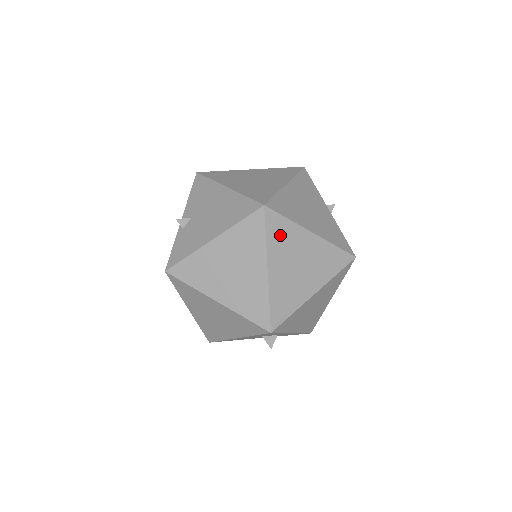
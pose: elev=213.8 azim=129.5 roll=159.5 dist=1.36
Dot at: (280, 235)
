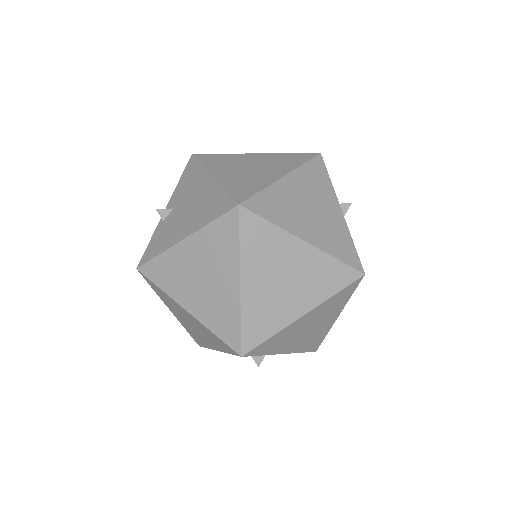
Dot at: (259, 242)
